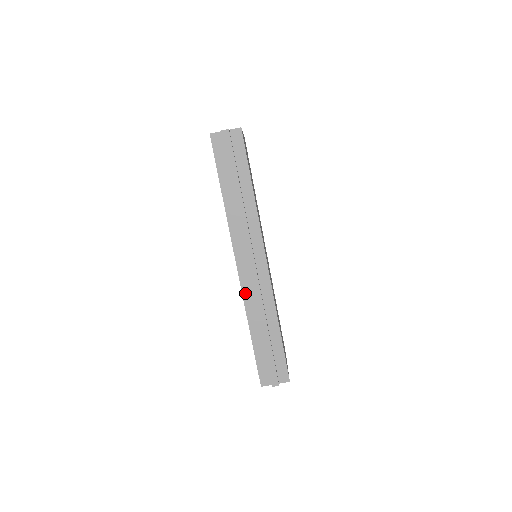
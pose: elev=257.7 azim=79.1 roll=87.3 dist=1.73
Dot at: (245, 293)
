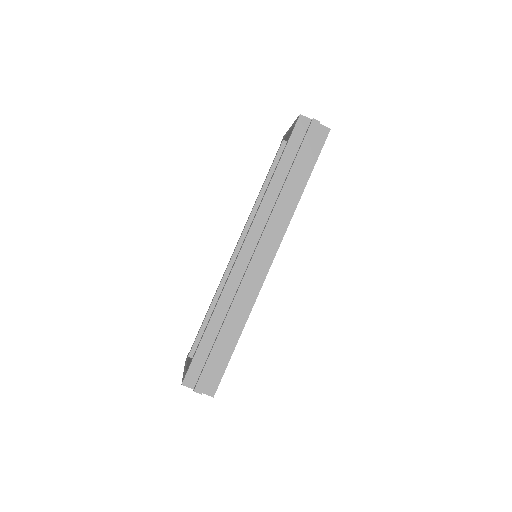
Dot at: (231, 280)
